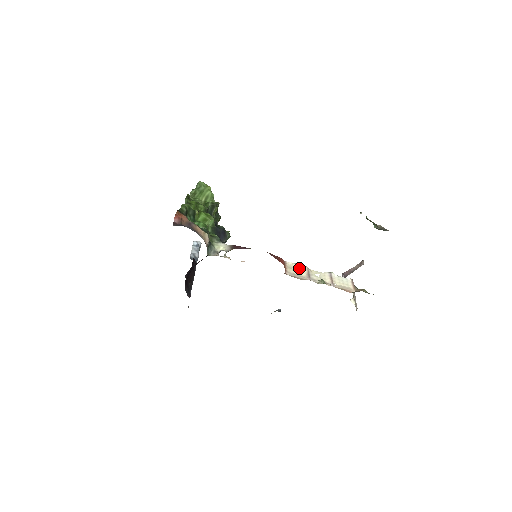
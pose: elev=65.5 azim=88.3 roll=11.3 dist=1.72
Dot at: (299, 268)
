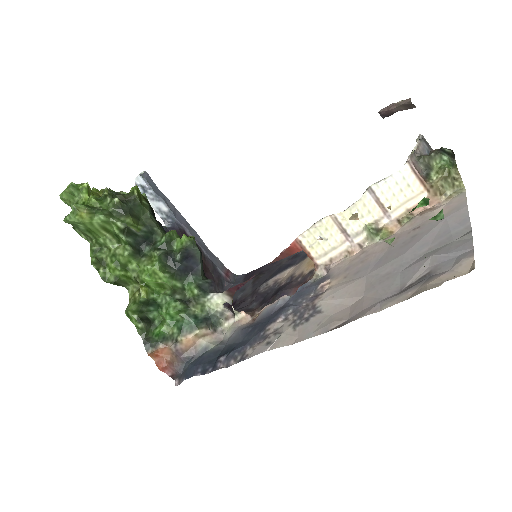
Dot at: (323, 231)
